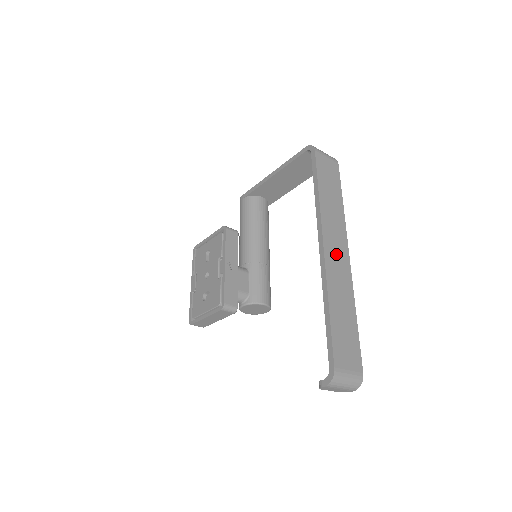
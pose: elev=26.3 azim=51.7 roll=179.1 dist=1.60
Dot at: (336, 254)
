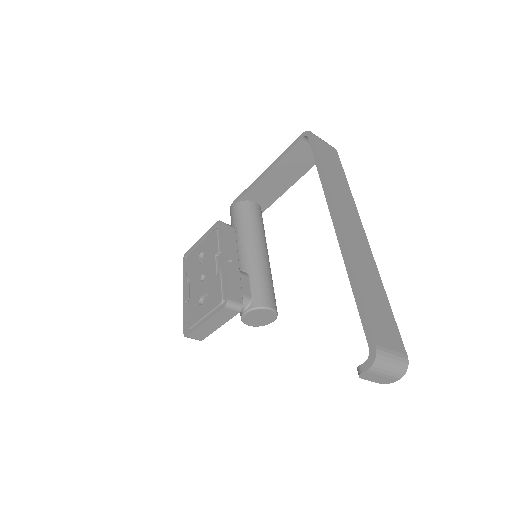
Dot at: (352, 230)
